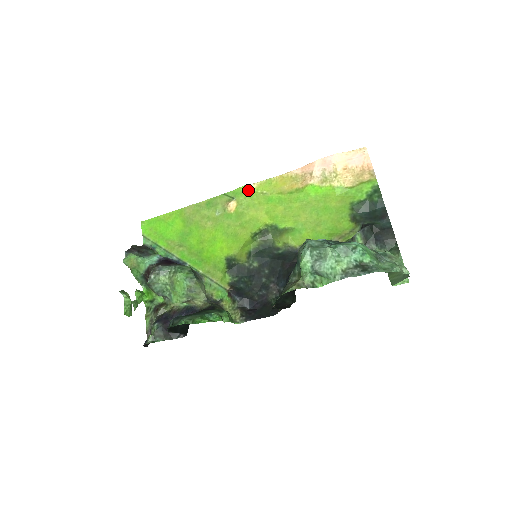
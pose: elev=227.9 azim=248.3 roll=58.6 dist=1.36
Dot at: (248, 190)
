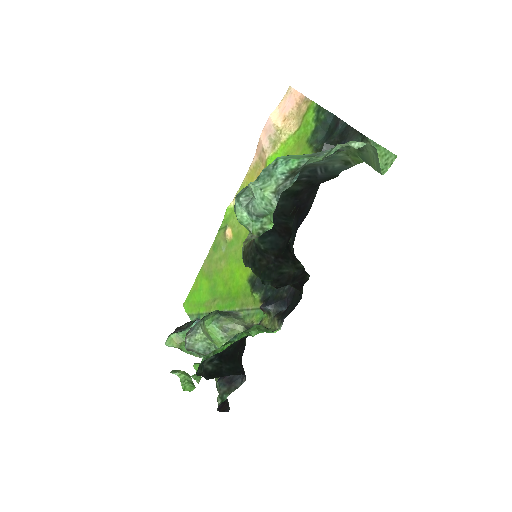
Dot at: (232, 210)
